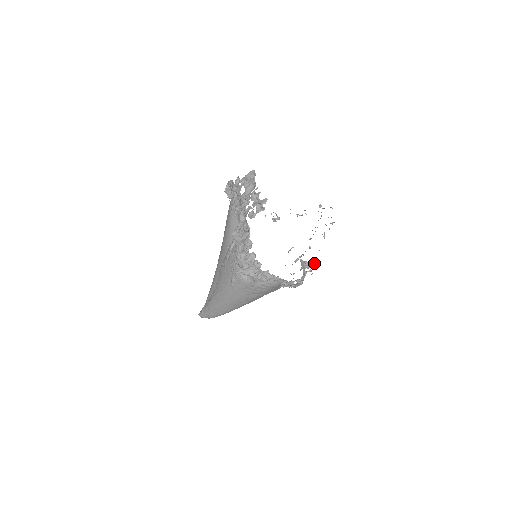
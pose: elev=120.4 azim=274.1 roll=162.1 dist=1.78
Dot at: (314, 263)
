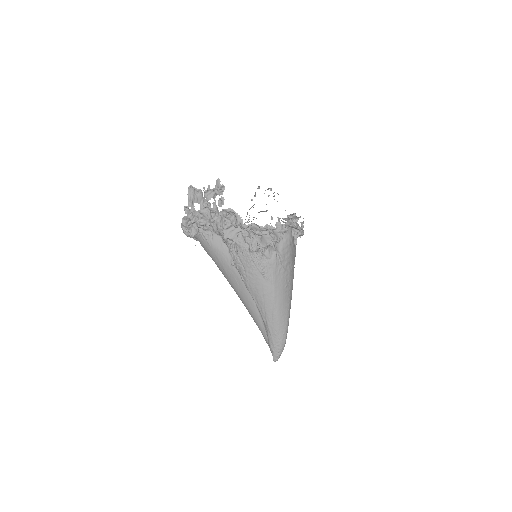
Dot at: (293, 217)
